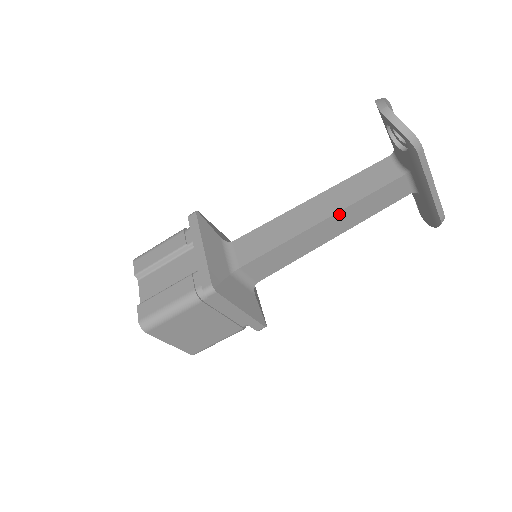
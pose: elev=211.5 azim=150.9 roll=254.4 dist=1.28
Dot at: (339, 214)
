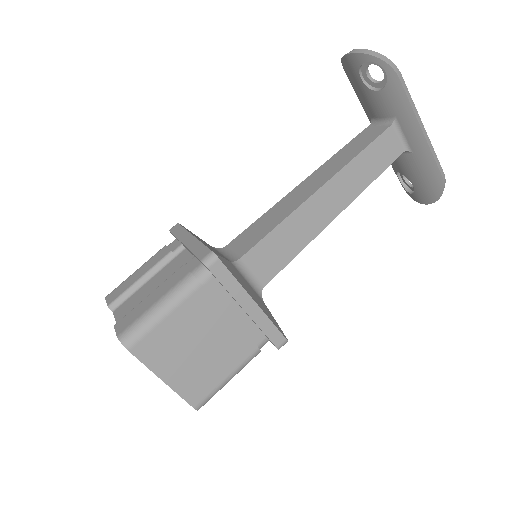
Dot at: (338, 176)
